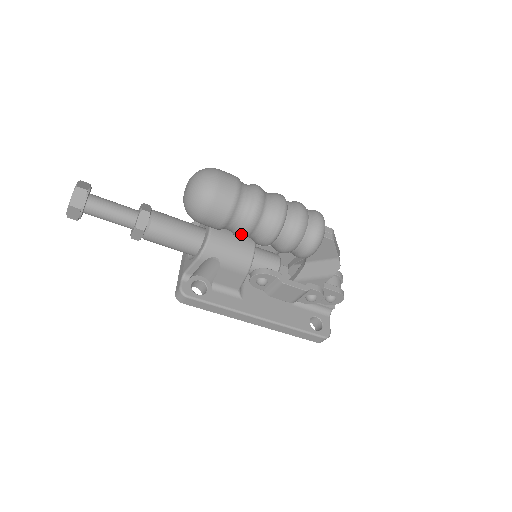
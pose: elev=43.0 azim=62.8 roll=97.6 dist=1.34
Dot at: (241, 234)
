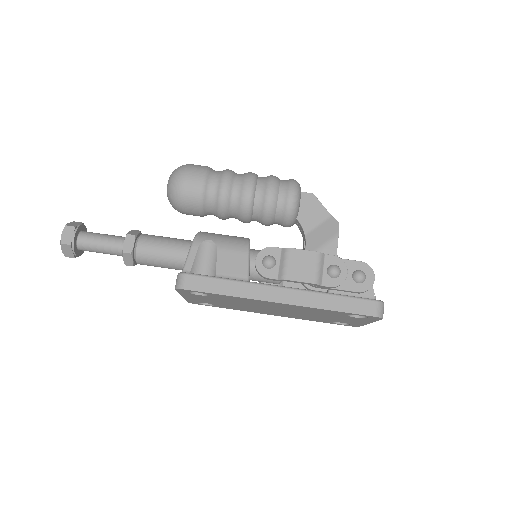
Dot at: (222, 190)
